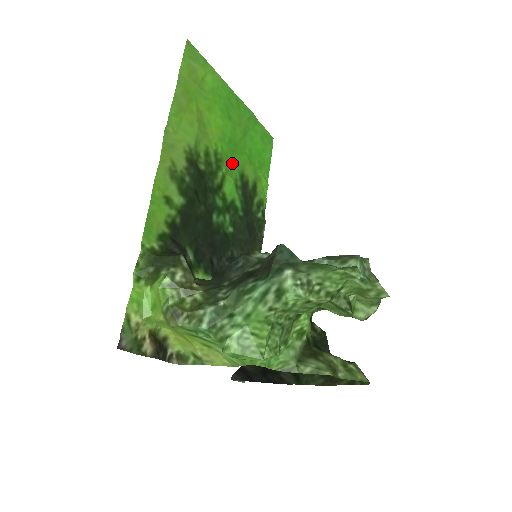
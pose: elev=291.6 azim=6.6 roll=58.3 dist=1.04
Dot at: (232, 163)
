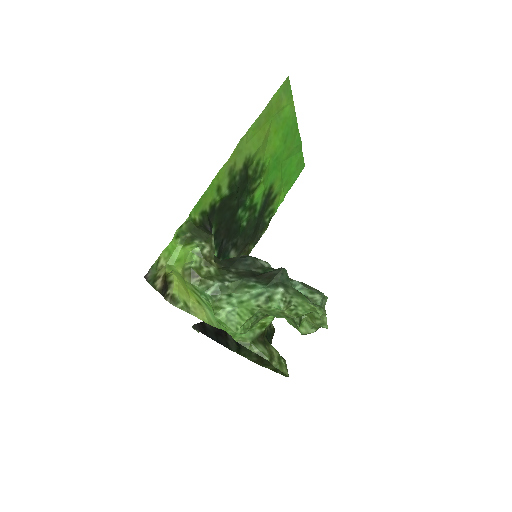
Dot at: (269, 175)
